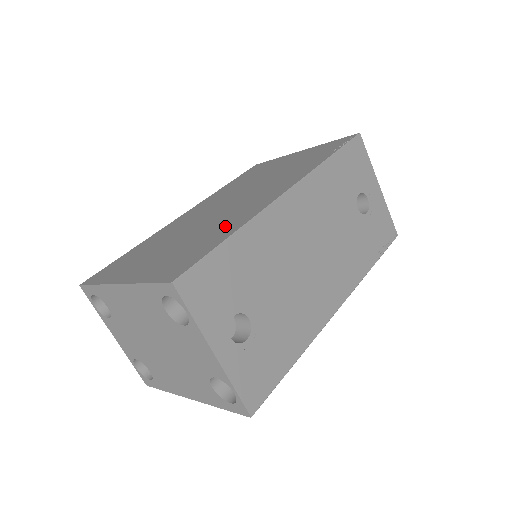
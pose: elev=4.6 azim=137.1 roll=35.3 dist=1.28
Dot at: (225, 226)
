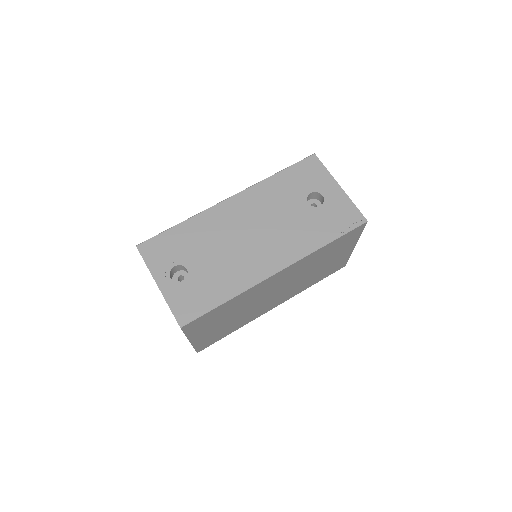
Dot at: occluded
